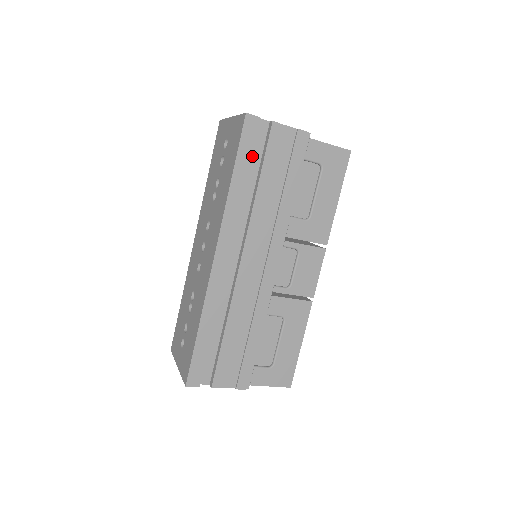
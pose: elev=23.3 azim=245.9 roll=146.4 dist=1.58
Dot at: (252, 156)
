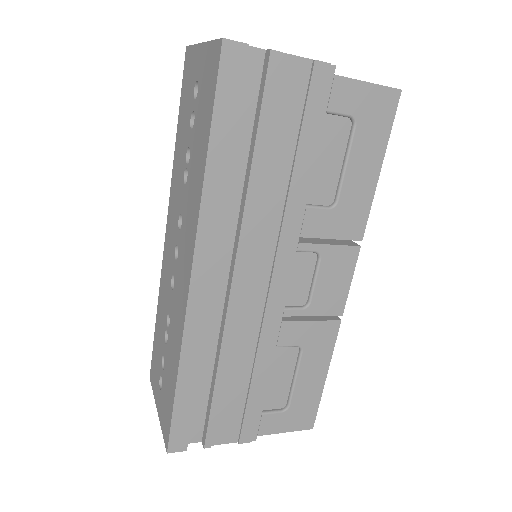
Dot at: (239, 114)
